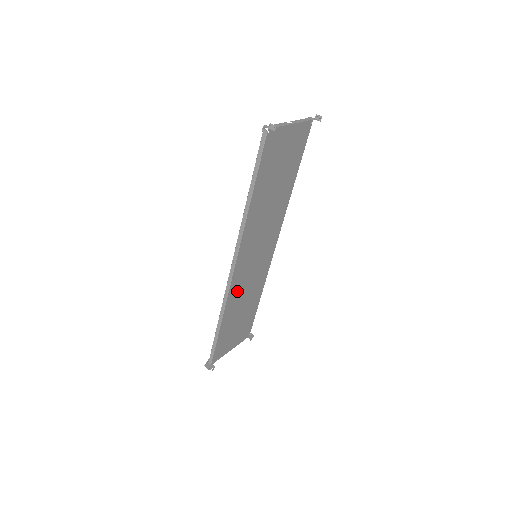
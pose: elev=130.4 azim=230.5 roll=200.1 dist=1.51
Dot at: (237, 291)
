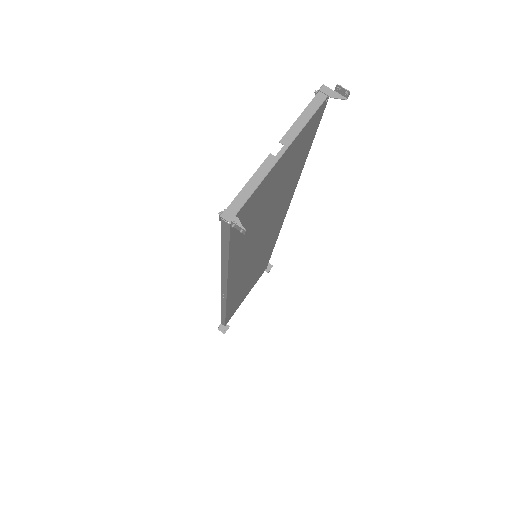
Dot at: (238, 290)
